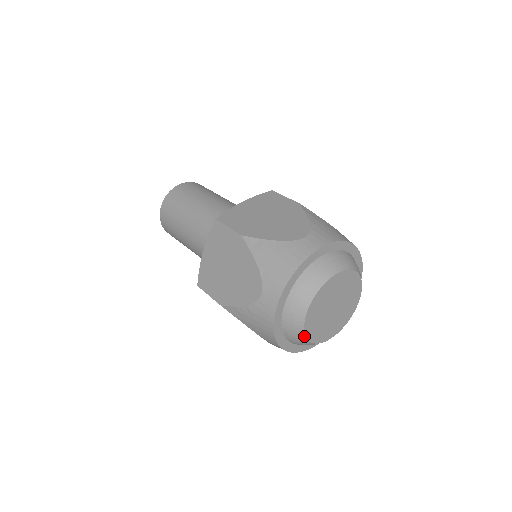
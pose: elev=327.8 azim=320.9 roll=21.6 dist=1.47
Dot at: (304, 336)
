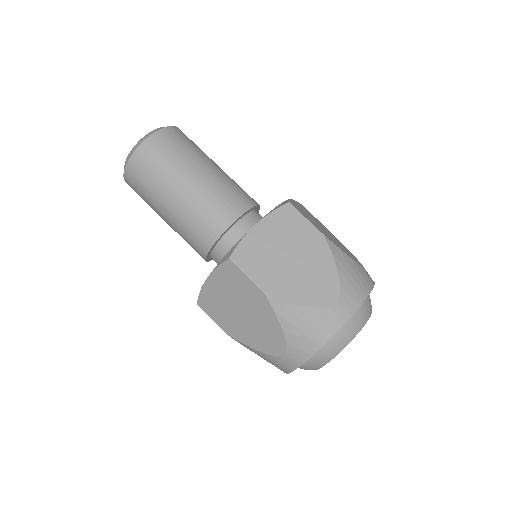
Dot at: occluded
